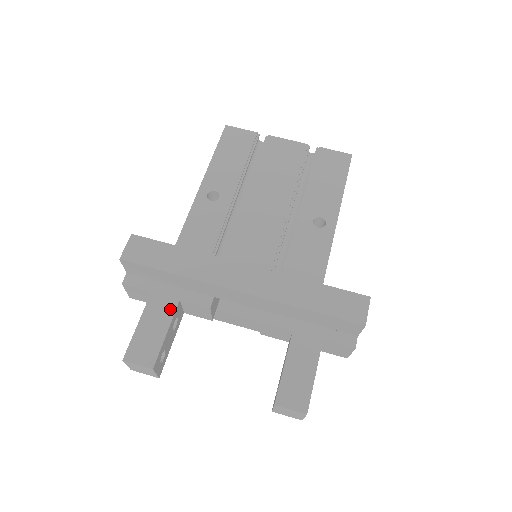
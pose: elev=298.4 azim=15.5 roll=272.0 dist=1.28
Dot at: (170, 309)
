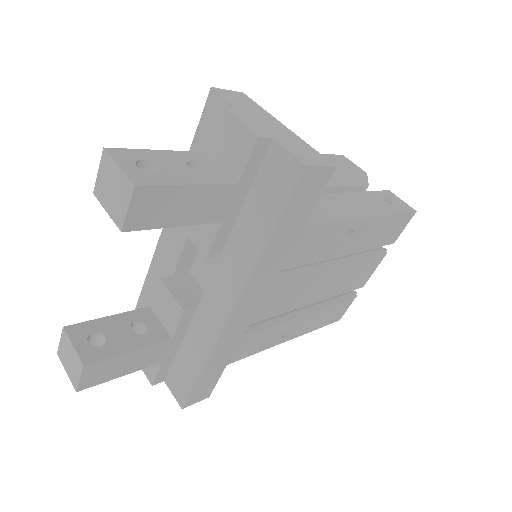
Dot at: occluded
